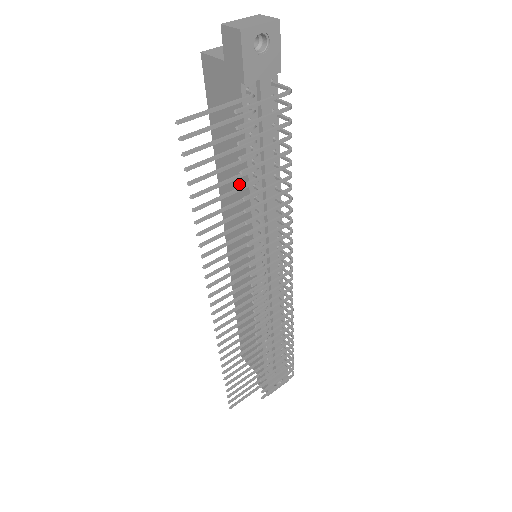
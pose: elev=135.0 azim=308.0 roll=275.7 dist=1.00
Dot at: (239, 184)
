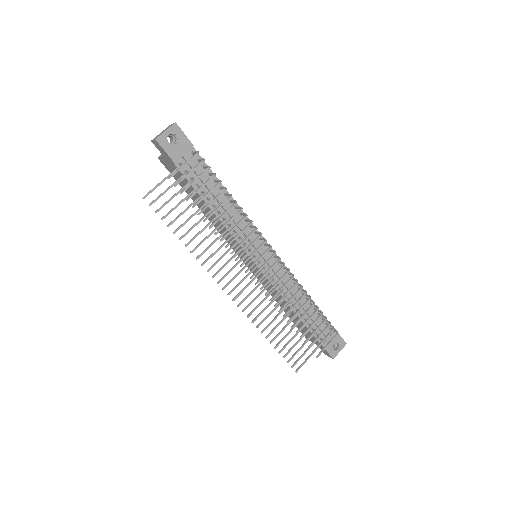
Dot at: (212, 215)
